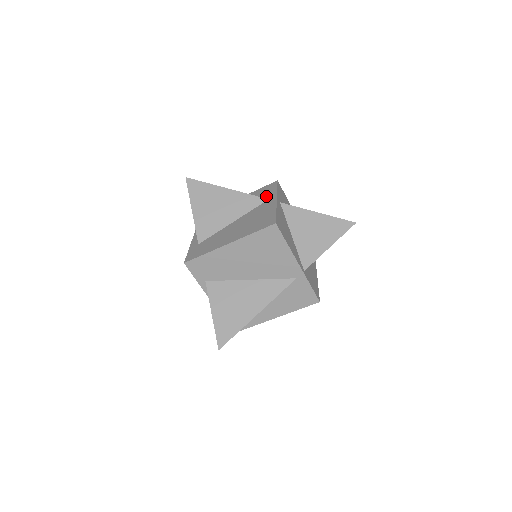
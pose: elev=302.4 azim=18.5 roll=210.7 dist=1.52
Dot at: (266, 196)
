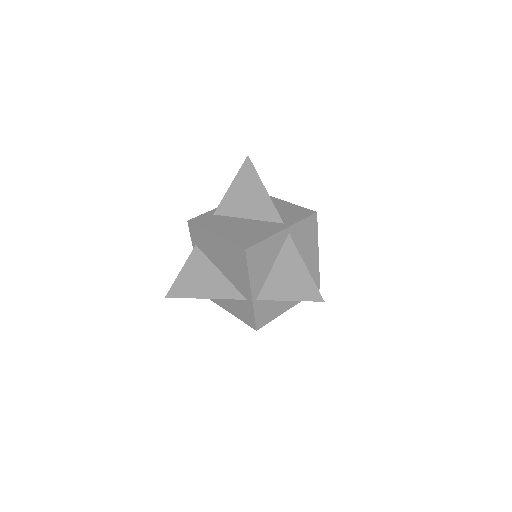
Dot at: (288, 219)
